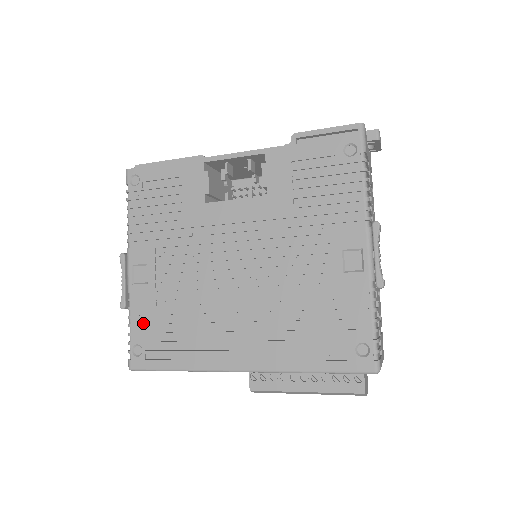
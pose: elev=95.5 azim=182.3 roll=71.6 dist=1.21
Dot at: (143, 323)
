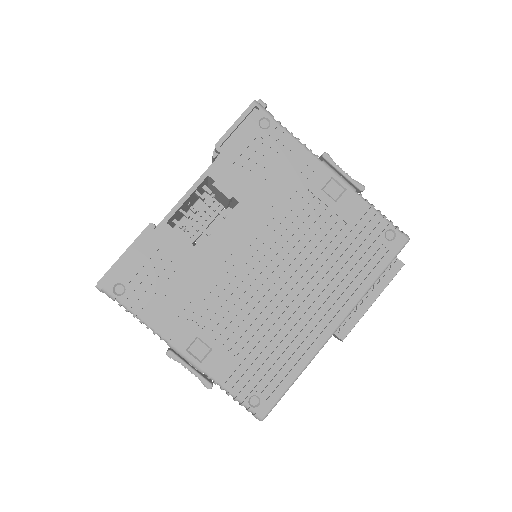
Dot at: (238, 379)
